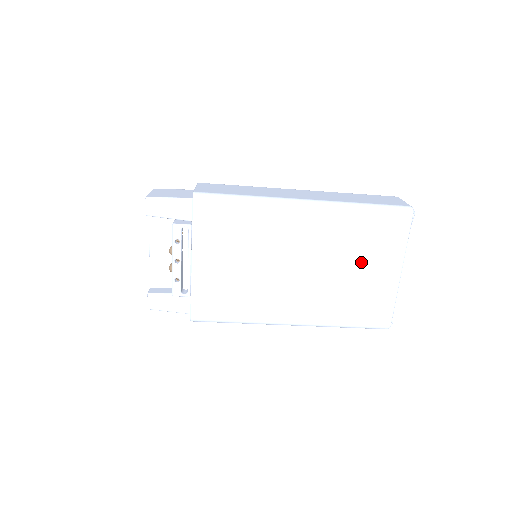
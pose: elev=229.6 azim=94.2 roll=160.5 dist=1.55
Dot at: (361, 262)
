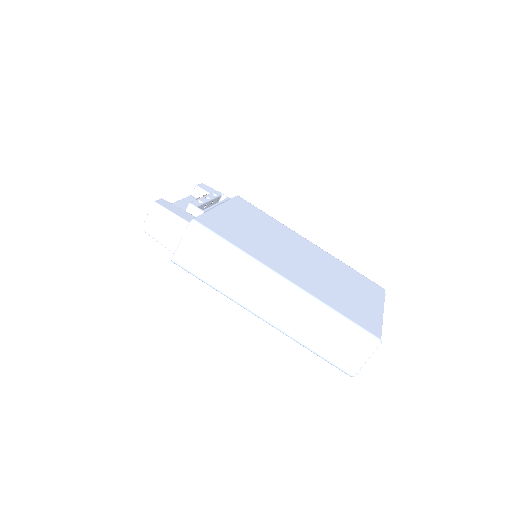
Dot at: (350, 286)
